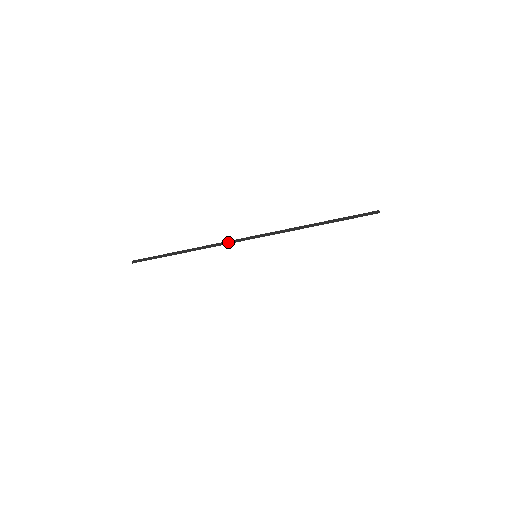
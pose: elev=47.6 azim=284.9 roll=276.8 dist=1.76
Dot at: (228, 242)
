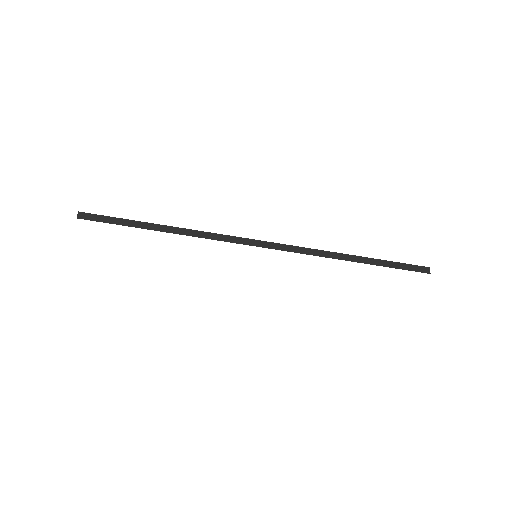
Dot at: (230, 238)
